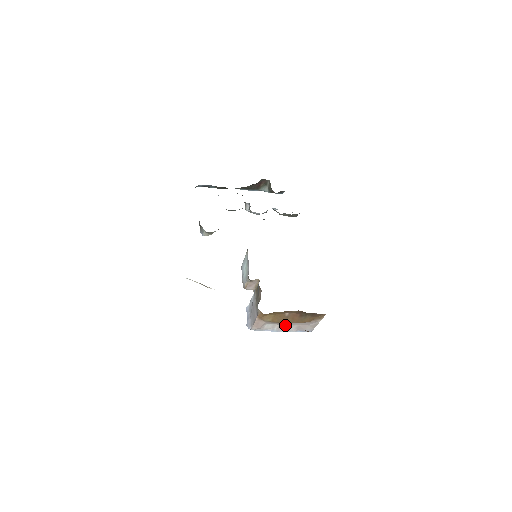
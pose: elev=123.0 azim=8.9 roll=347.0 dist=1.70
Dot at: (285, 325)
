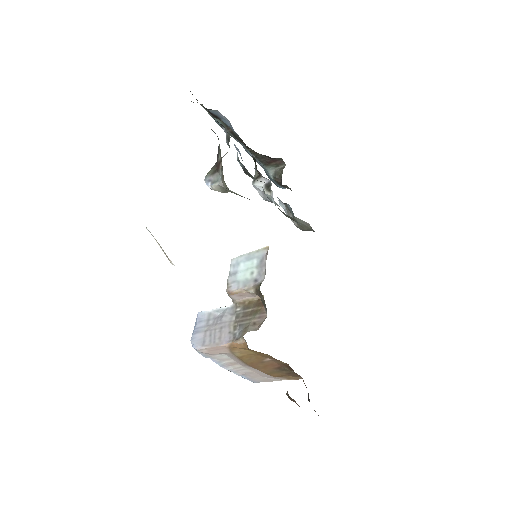
Dot at: (240, 364)
